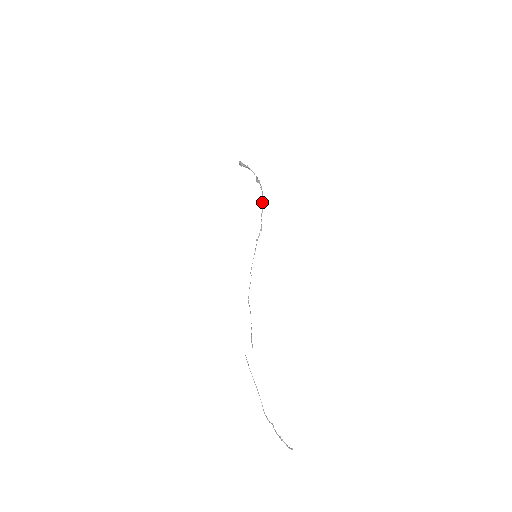
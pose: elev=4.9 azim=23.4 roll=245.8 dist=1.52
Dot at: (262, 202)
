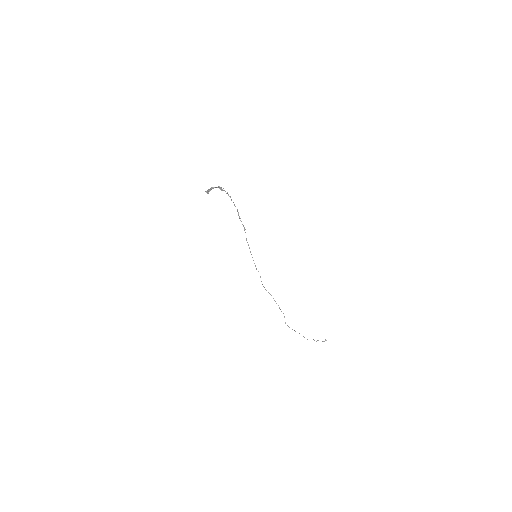
Dot at: occluded
